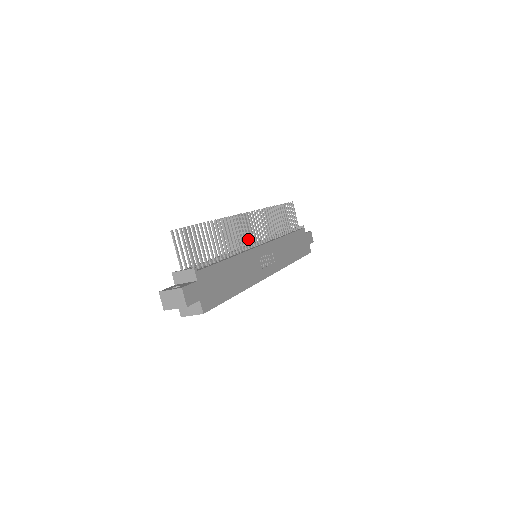
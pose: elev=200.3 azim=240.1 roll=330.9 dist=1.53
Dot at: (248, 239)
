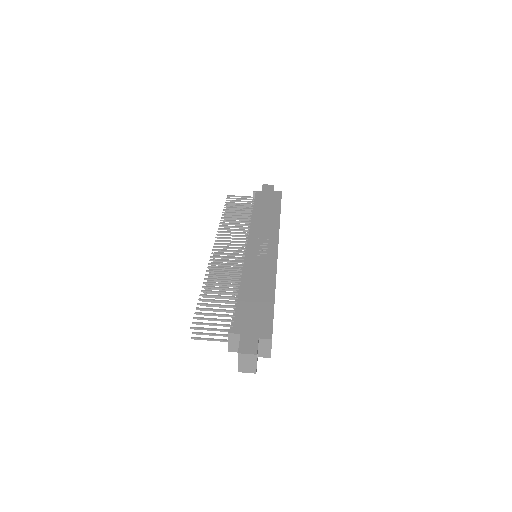
Dot at: occluded
